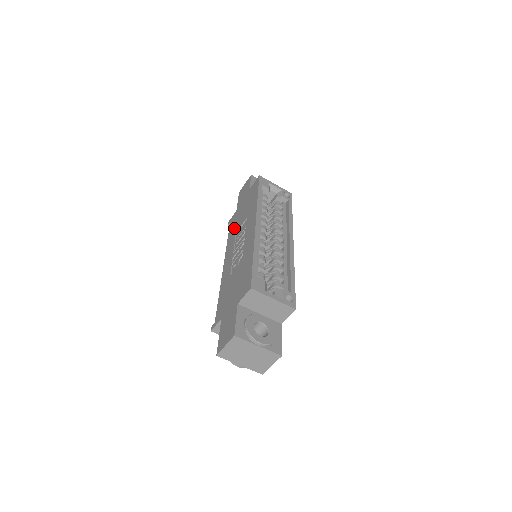
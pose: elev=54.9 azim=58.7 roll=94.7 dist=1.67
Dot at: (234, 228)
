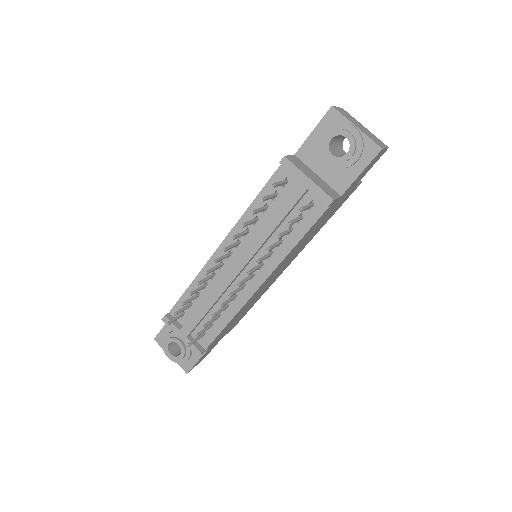
Dot at: occluded
